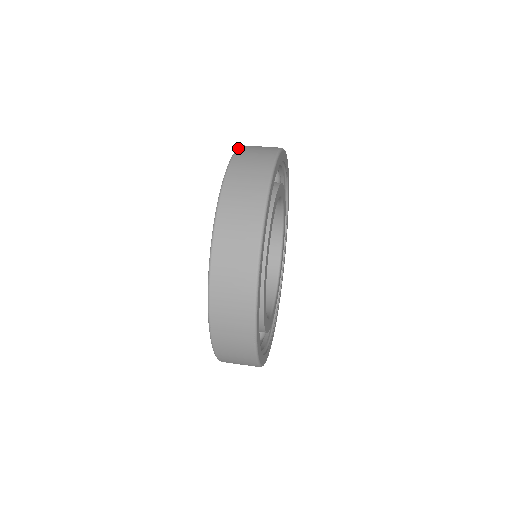
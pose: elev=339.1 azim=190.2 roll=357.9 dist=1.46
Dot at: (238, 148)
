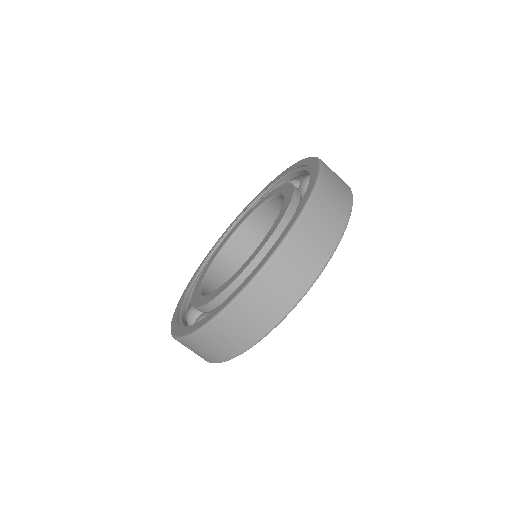
Dot at: (320, 159)
